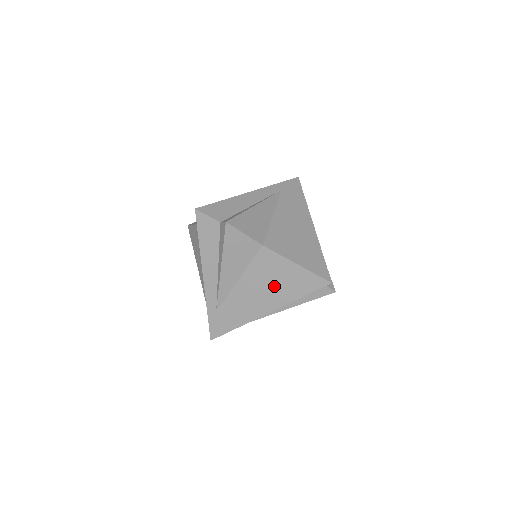
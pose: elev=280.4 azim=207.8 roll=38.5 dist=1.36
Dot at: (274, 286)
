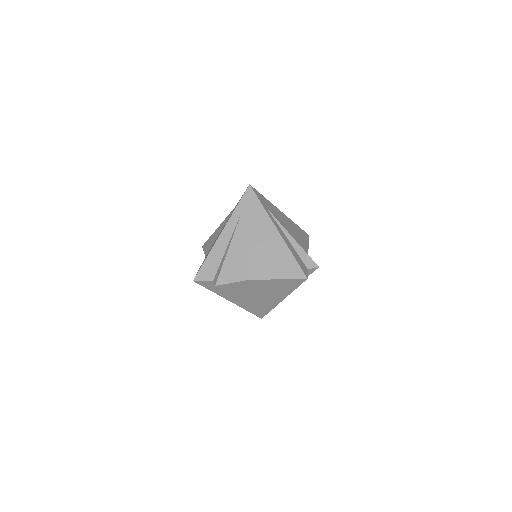
Dot at: (274, 291)
